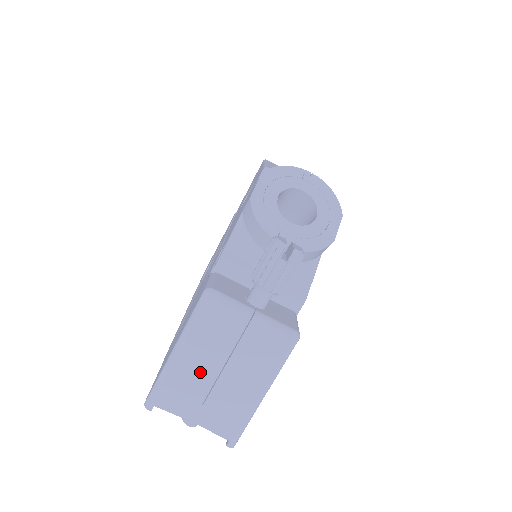
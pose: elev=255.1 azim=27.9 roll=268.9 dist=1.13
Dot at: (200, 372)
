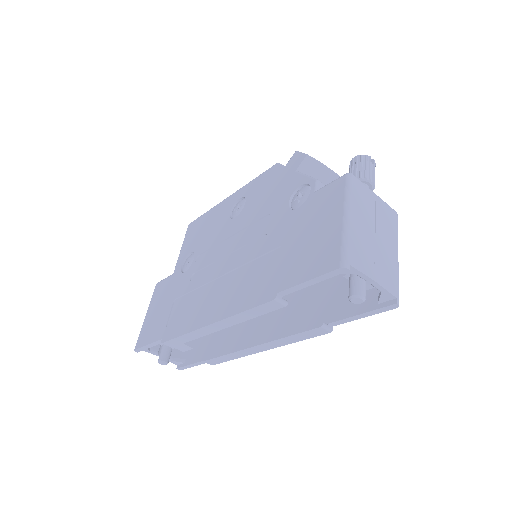
Dot at: (365, 235)
